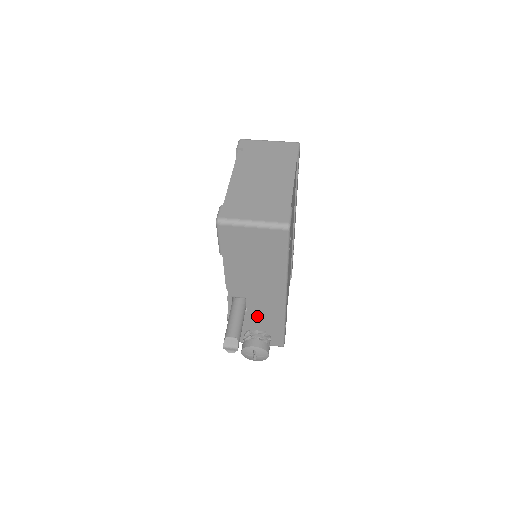
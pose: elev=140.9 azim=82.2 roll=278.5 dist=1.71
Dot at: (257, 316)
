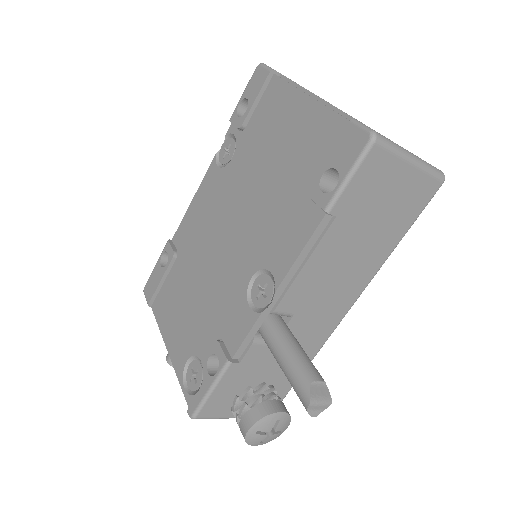
Dot at: occluded
